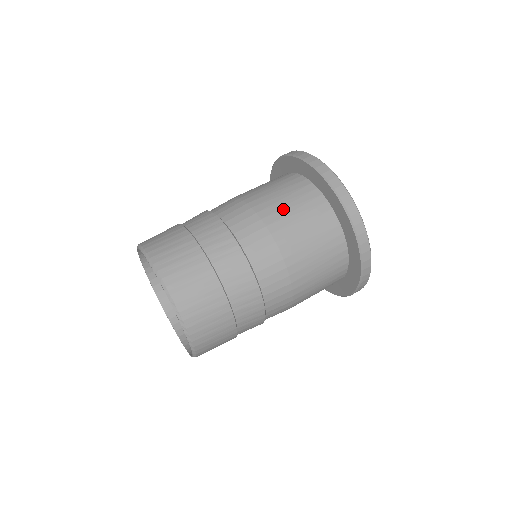
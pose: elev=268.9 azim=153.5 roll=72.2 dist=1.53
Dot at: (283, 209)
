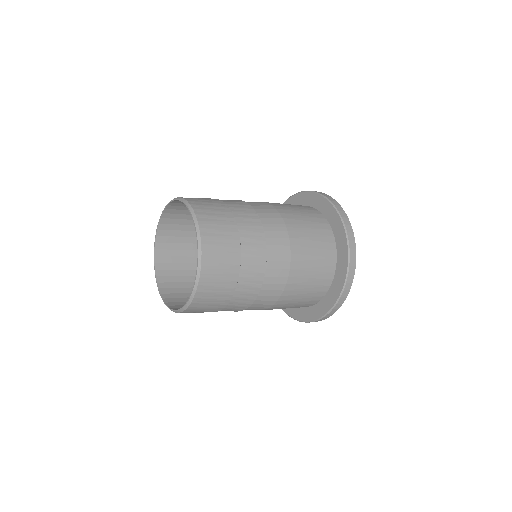
Dot at: (293, 210)
